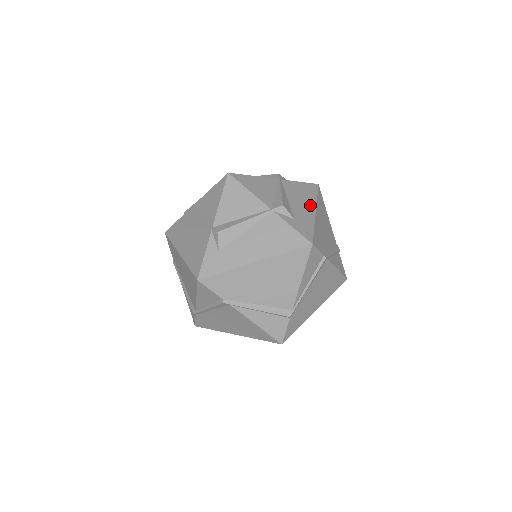
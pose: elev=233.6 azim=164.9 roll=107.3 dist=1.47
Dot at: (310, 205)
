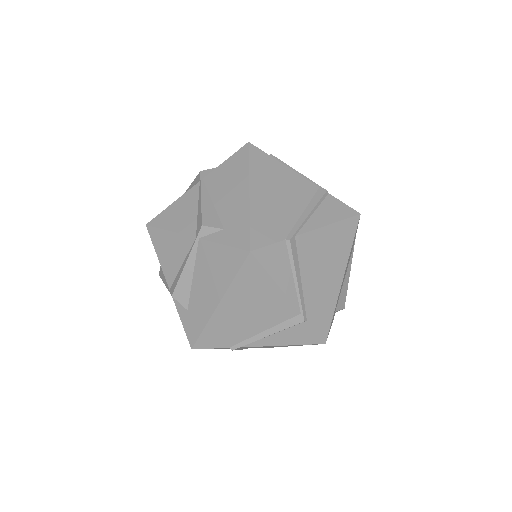
Dot at: (241, 188)
